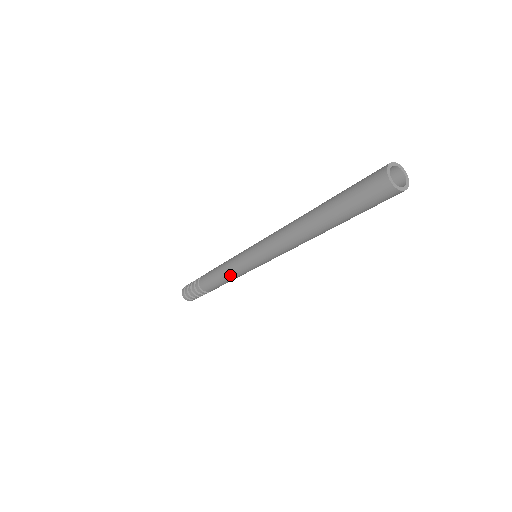
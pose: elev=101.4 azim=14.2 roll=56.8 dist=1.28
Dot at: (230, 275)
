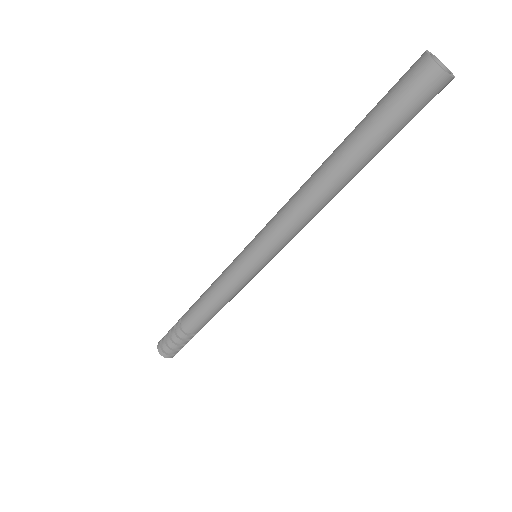
Dot at: (228, 296)
